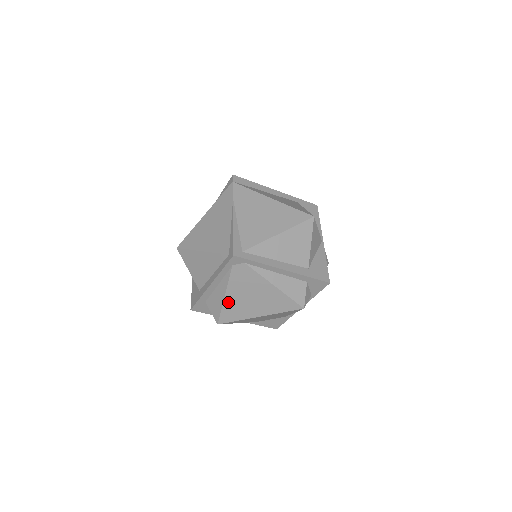
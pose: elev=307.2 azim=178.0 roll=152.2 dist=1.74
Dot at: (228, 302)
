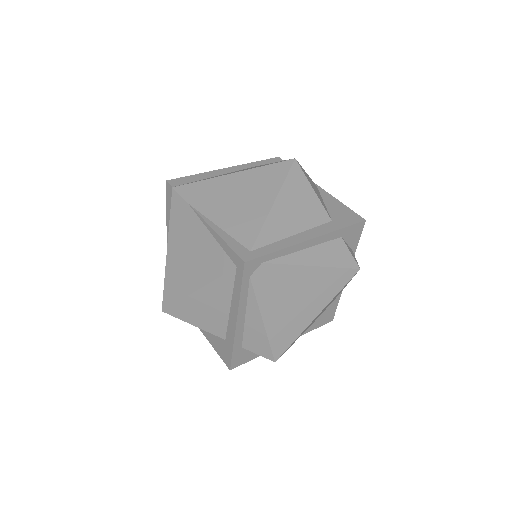
Dot at: (271, 326)
